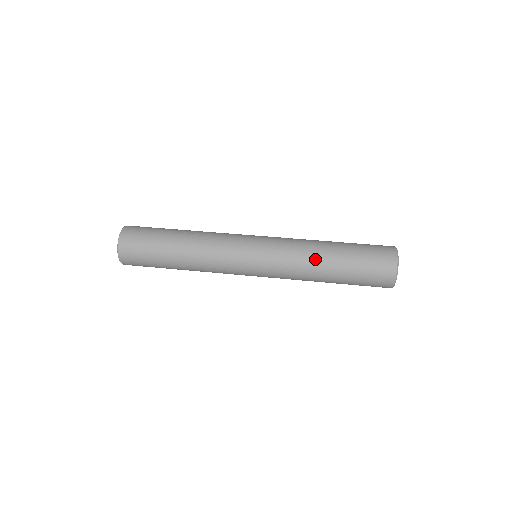
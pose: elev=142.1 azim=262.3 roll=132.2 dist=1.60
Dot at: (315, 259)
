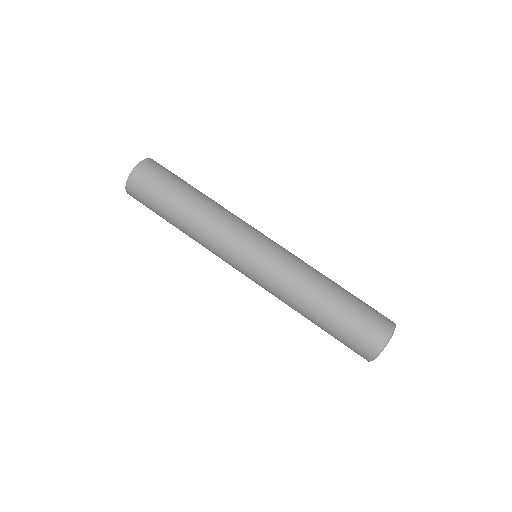
Dot at: (312, 288)
